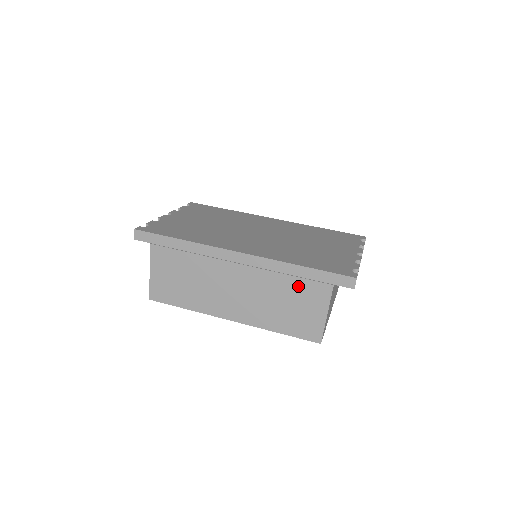
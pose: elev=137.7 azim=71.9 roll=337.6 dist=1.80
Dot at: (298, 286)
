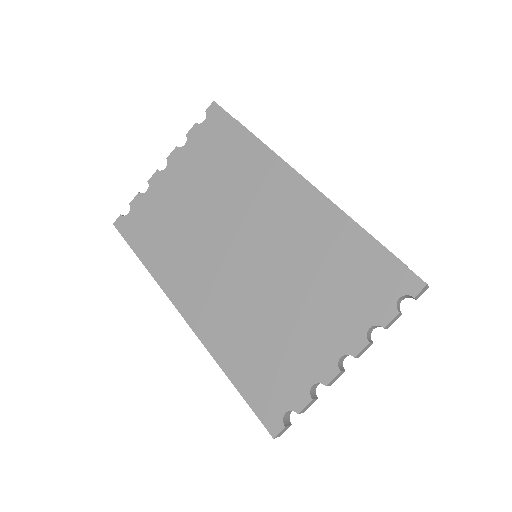
Dot at: occluded
